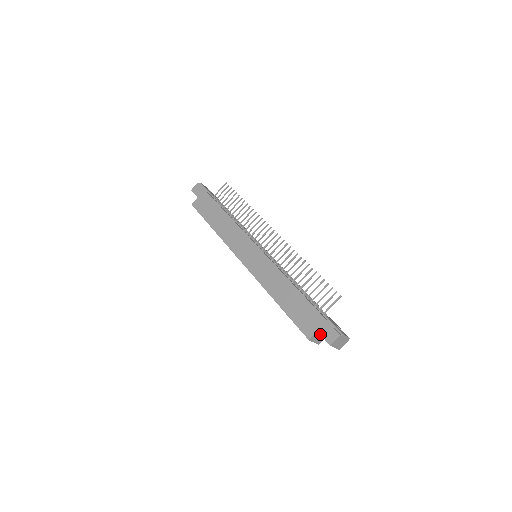
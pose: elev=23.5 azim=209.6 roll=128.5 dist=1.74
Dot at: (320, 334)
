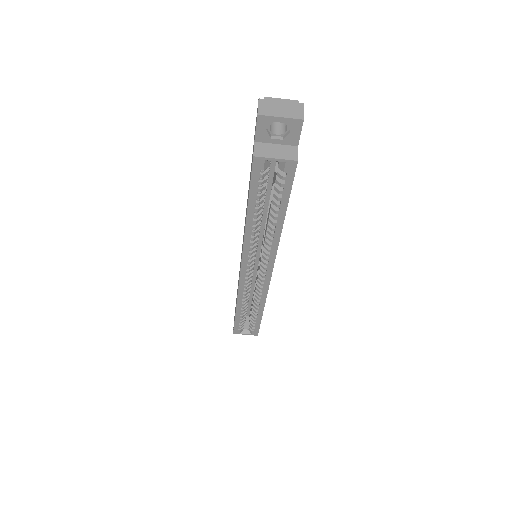
Dot at: occluded
